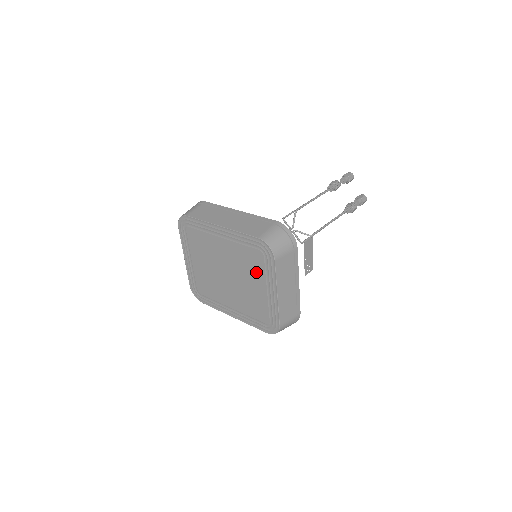
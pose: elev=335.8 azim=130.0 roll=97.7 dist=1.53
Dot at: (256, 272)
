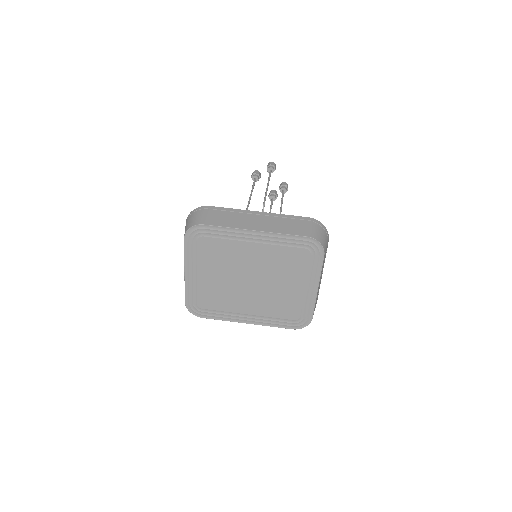
Dot at: (295, 271)
